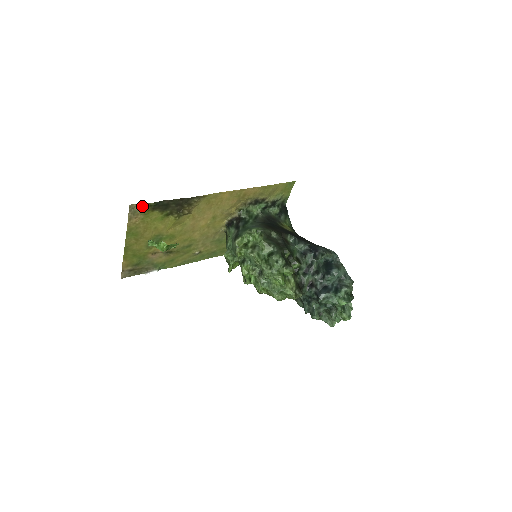
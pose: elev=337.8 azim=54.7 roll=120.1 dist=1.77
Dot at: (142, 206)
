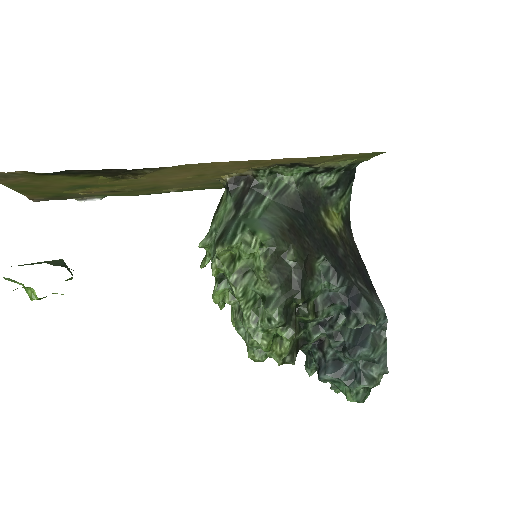
Dot at: (19, 171)
